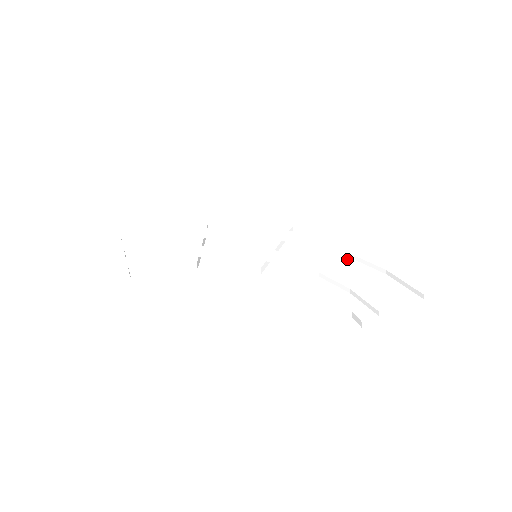
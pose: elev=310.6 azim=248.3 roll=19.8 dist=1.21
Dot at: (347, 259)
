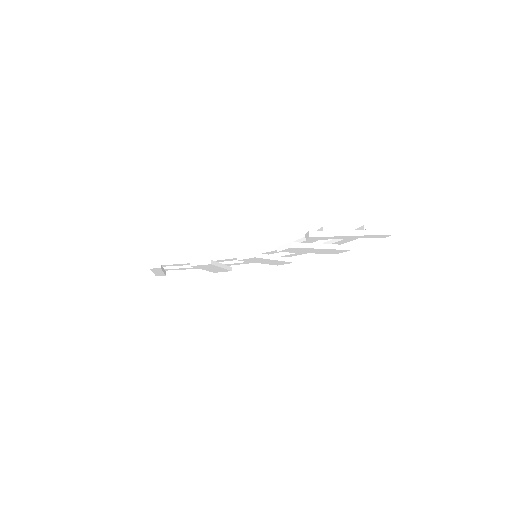
Dot at: occluded
